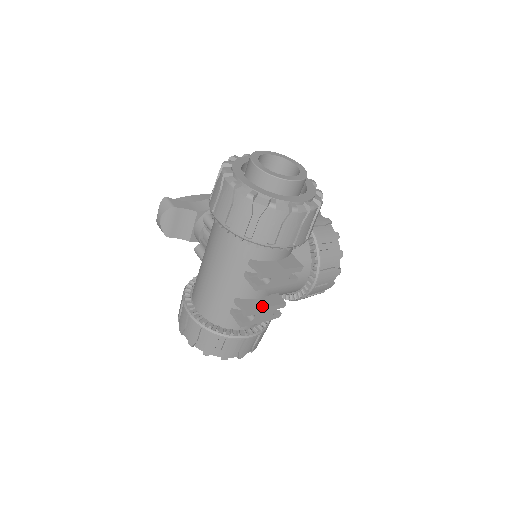
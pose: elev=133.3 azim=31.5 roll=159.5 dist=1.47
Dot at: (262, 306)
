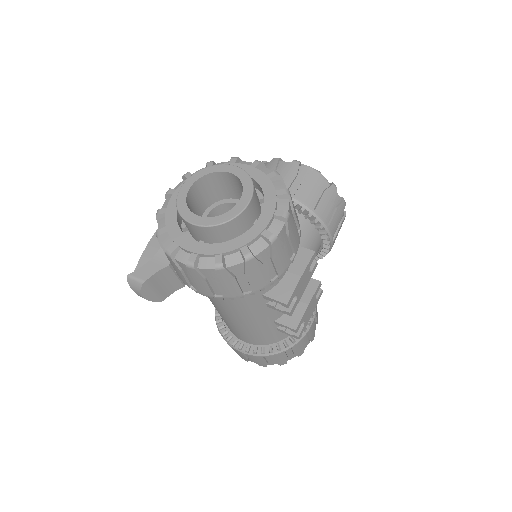
Dot at: (303, 309)
